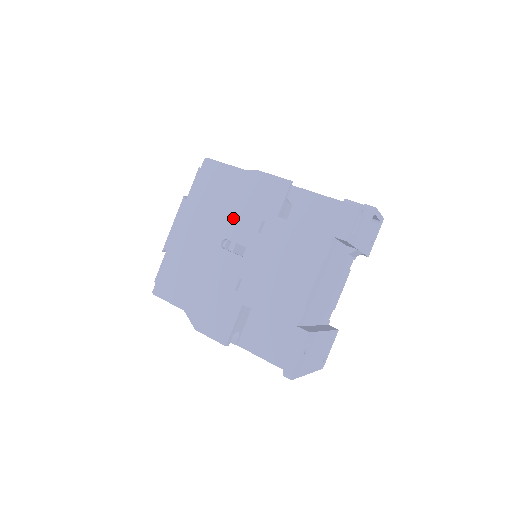
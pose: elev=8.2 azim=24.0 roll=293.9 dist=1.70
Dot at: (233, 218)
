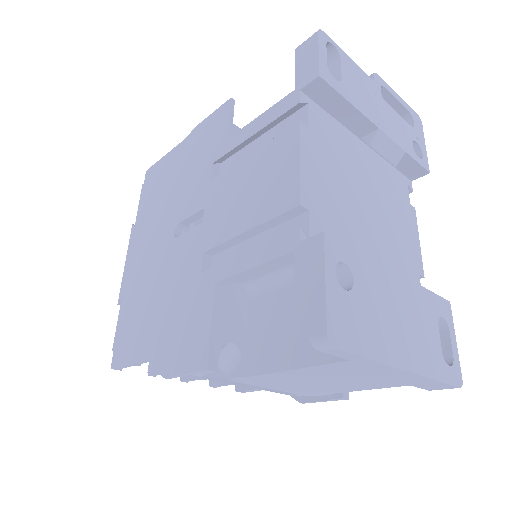
Dot at: (181, 194)
